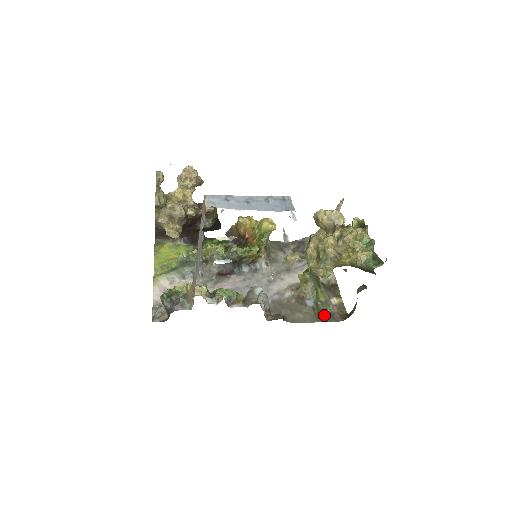
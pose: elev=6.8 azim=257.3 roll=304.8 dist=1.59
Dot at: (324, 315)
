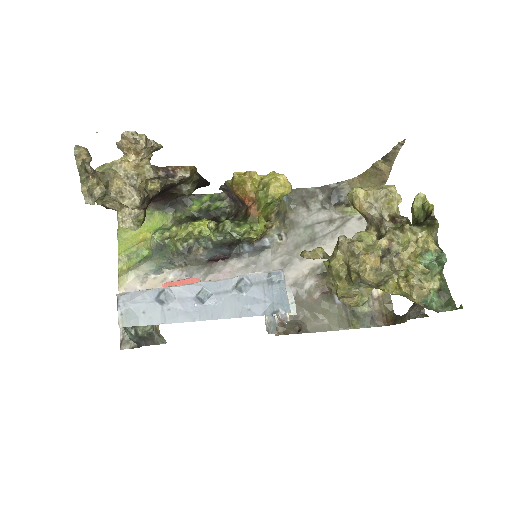
Dot at: (359, 316)
